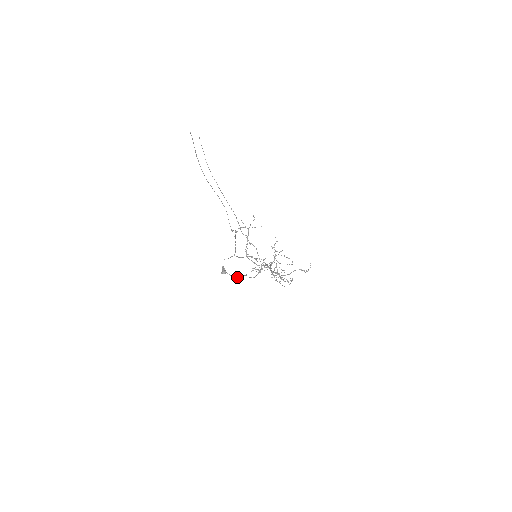
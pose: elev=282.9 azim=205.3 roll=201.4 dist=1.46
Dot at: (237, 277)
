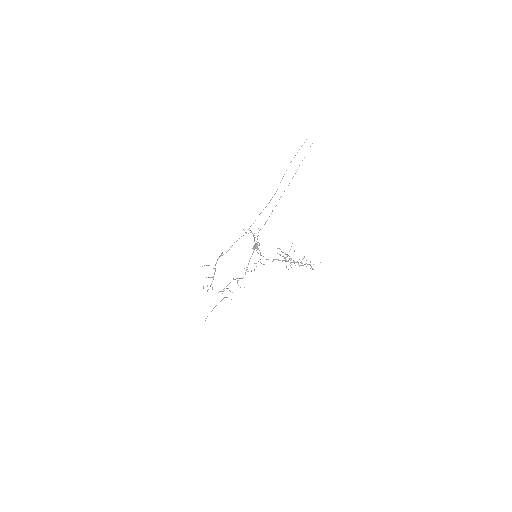
Dot at: occluded
